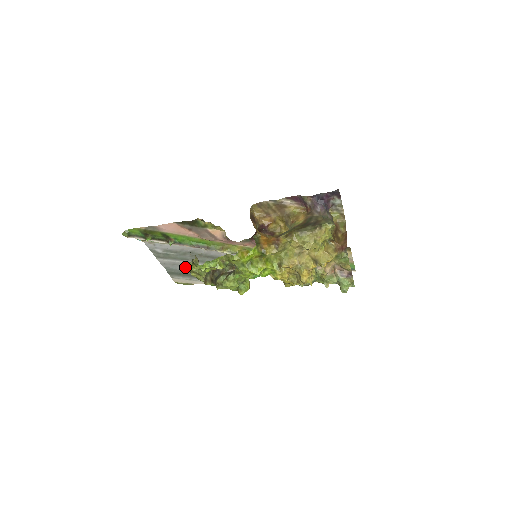
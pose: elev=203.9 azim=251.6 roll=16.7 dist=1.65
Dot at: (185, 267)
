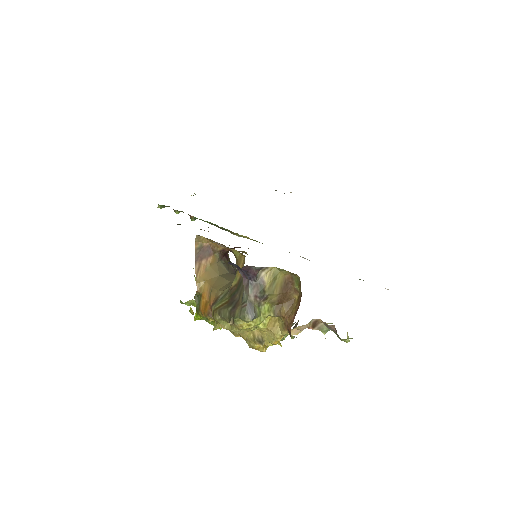
Dot at: occluded
